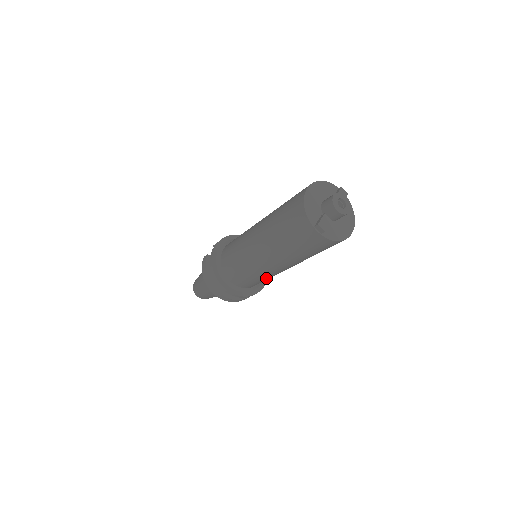
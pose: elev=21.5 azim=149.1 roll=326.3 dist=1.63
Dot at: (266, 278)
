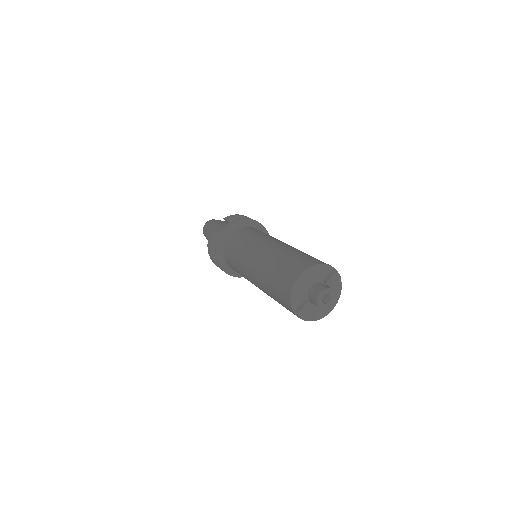
Dot at: occluded
